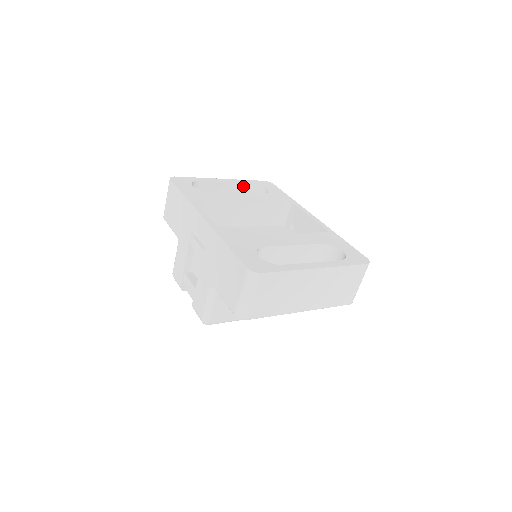
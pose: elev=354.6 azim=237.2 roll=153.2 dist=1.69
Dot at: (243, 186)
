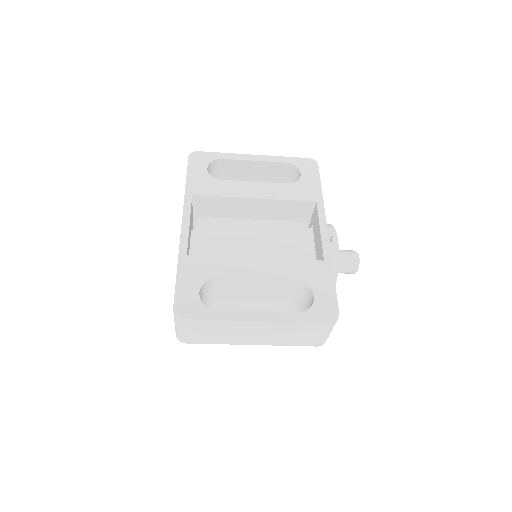
Dot at: (277, 165)
